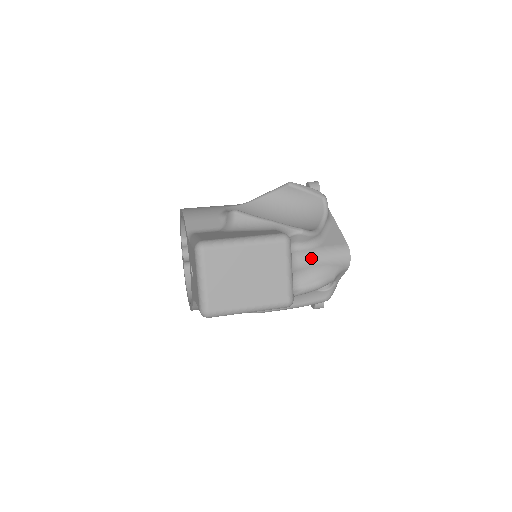
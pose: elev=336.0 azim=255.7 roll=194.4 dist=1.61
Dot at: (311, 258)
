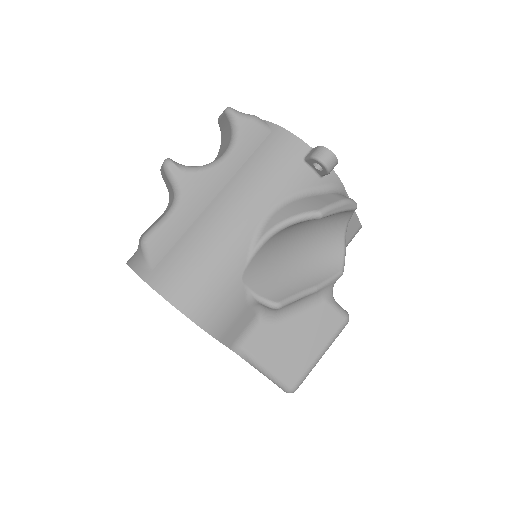
Dot at: occluded
